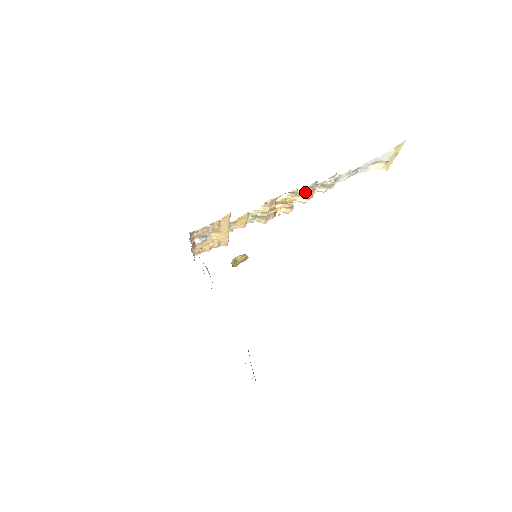
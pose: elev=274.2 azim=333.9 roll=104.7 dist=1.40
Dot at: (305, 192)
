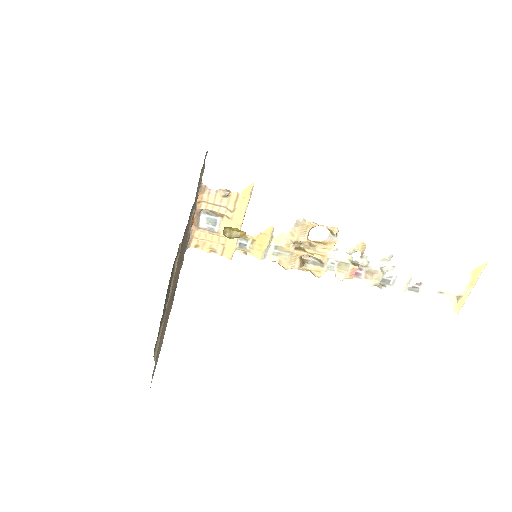
Dot at: (347, 261)
